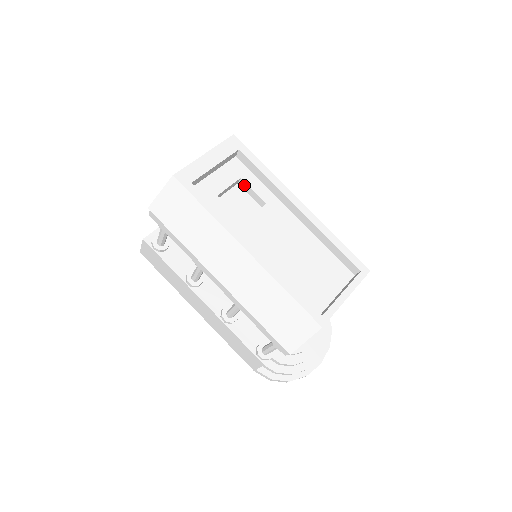
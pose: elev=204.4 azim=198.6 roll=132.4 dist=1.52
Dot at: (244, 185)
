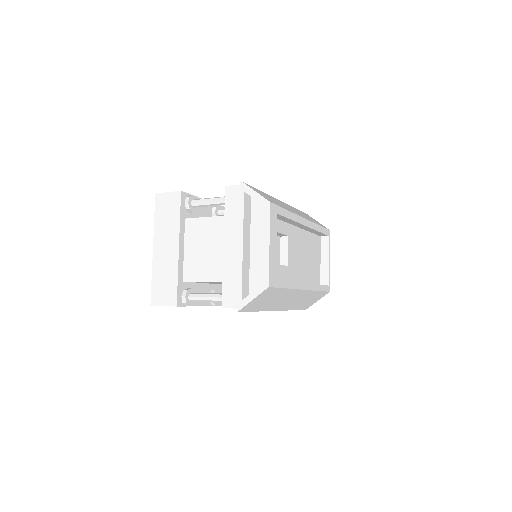
Dot at: occluded
